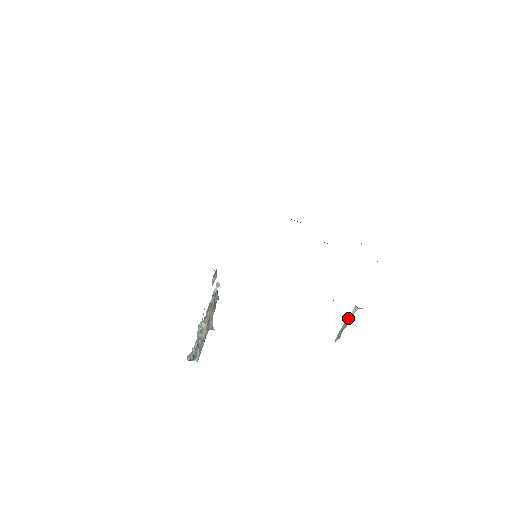
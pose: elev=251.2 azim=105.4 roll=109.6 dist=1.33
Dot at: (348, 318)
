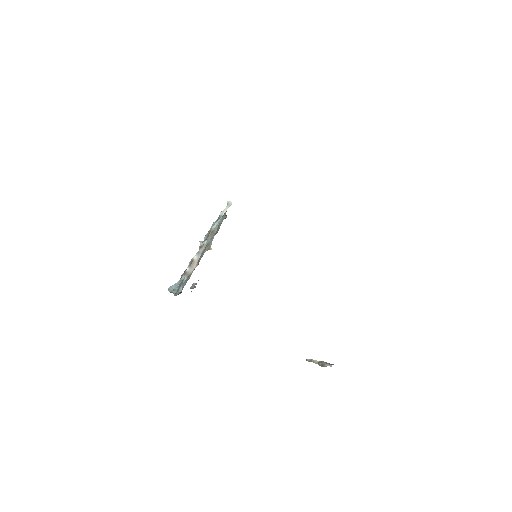
Dot at: (322, 365)
